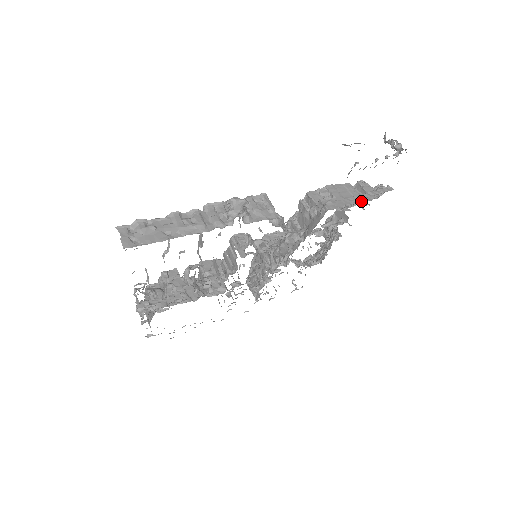
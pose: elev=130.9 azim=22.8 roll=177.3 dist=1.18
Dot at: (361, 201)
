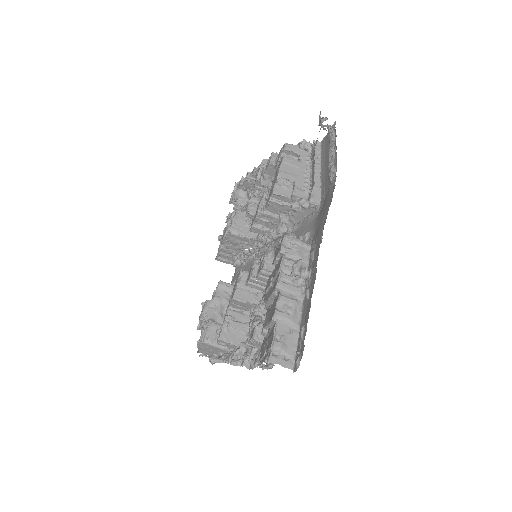
Dot at: (307, 168)
